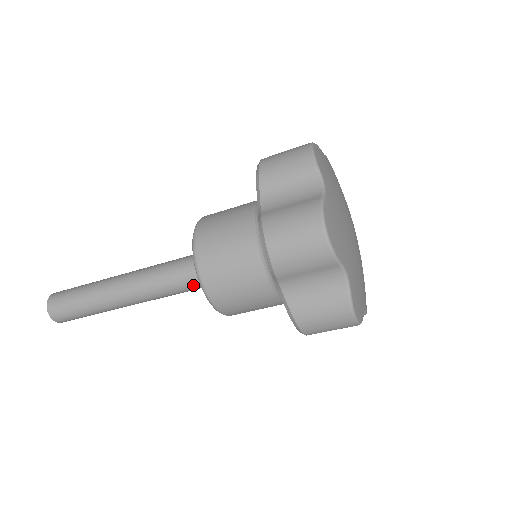
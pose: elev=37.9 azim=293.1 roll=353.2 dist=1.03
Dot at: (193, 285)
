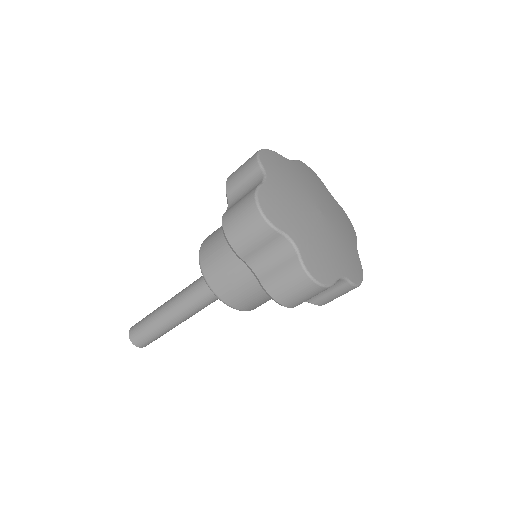
Dot at: occluded
